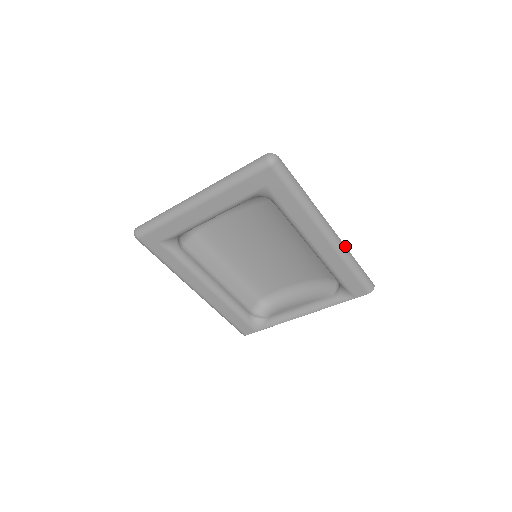
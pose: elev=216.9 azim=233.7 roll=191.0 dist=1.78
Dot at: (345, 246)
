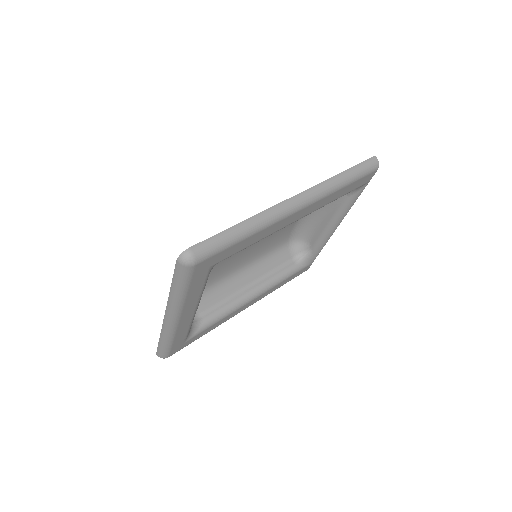
Dot at: (321, 183)
